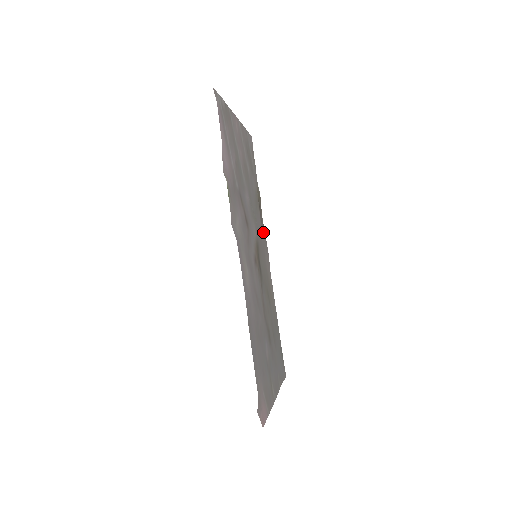
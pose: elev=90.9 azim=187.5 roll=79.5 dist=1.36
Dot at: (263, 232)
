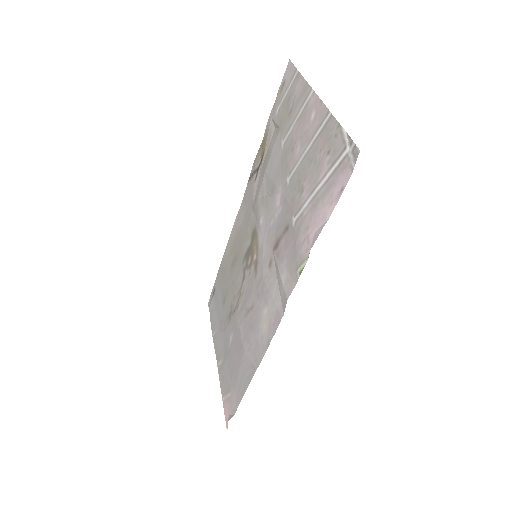
Dot at: (250, 187)
